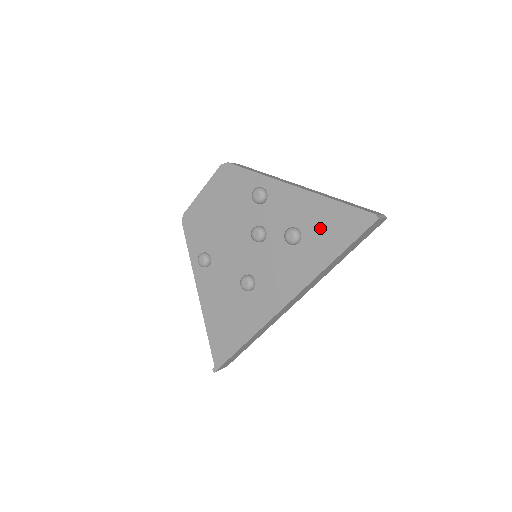
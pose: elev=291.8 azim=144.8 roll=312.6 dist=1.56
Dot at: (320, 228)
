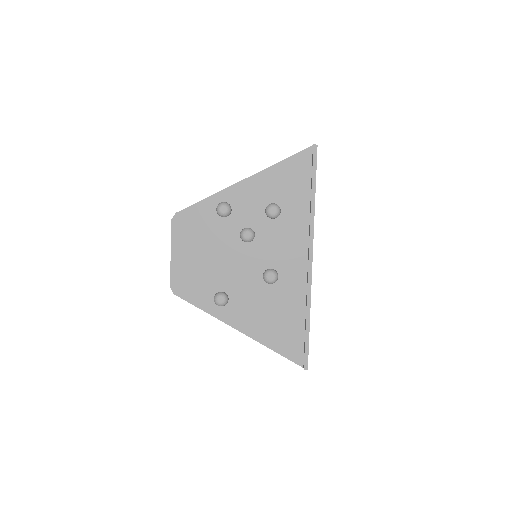
Dot at: (286, 188)
